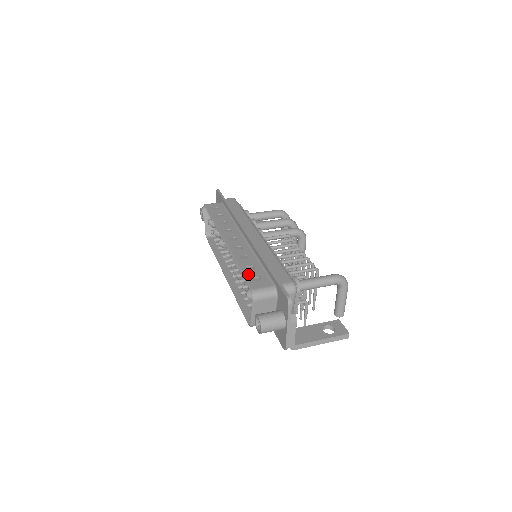
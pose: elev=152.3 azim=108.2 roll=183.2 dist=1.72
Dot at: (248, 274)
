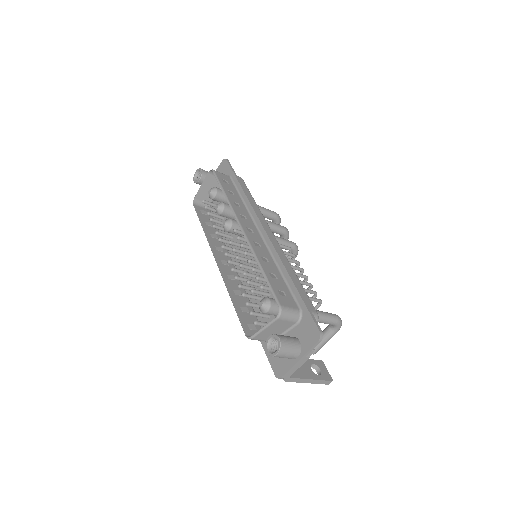
Dot at: (274, 283)
